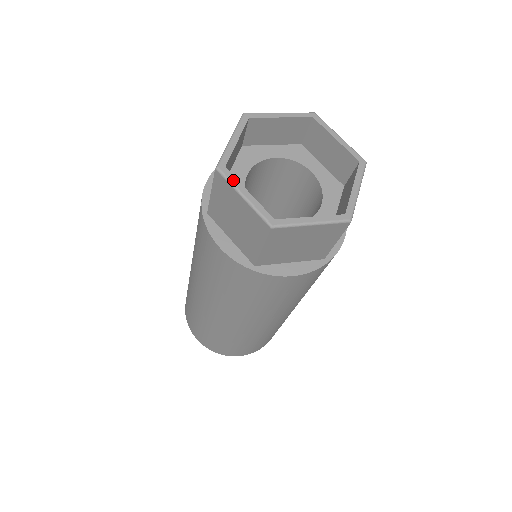
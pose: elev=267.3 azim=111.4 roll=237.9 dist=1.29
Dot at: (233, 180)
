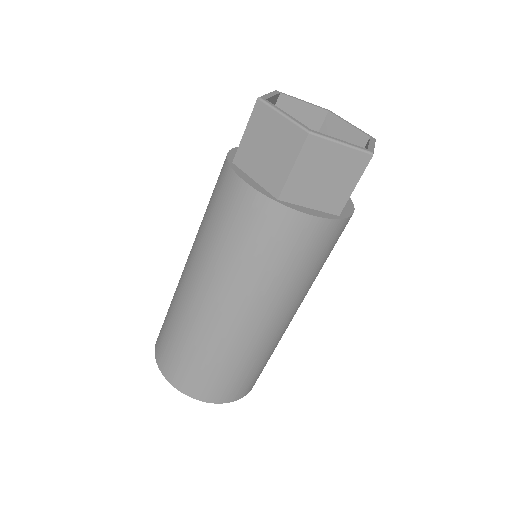
Dot at: (273, 105)
